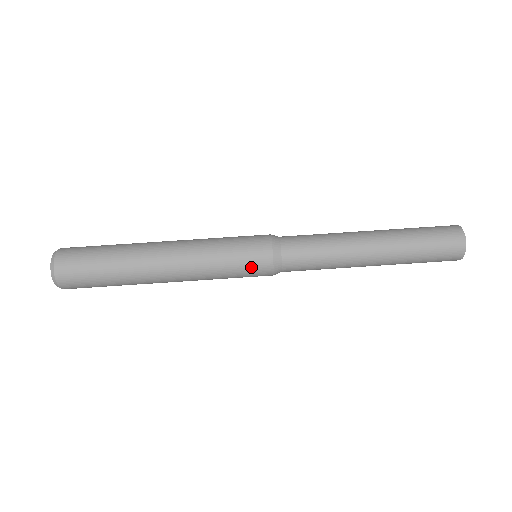
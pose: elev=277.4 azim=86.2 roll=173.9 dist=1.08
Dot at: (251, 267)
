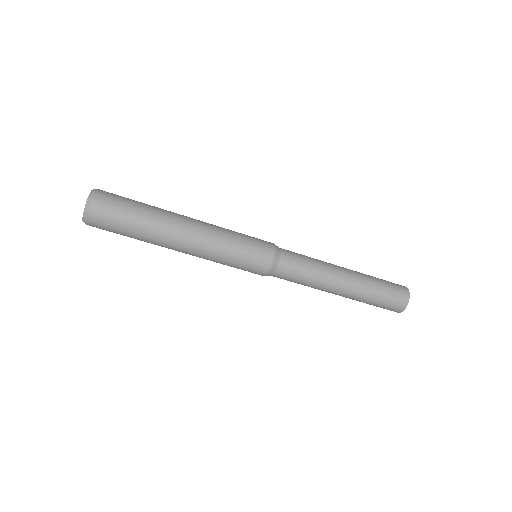
Dot at: occluded
